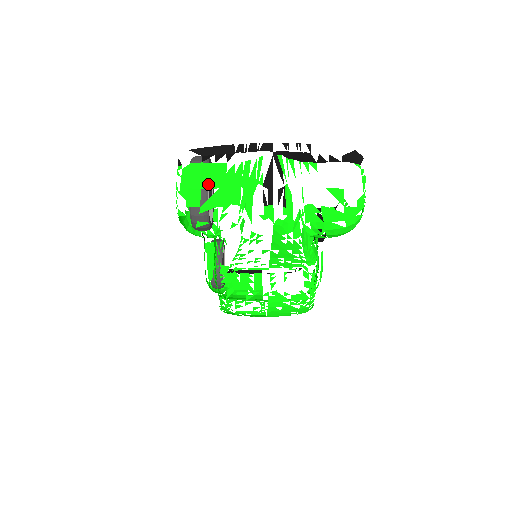
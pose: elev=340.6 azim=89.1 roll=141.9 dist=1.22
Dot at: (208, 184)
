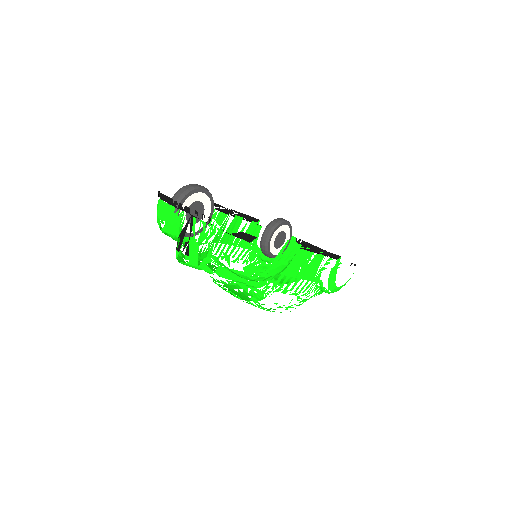
Dot at: (164, 218)
